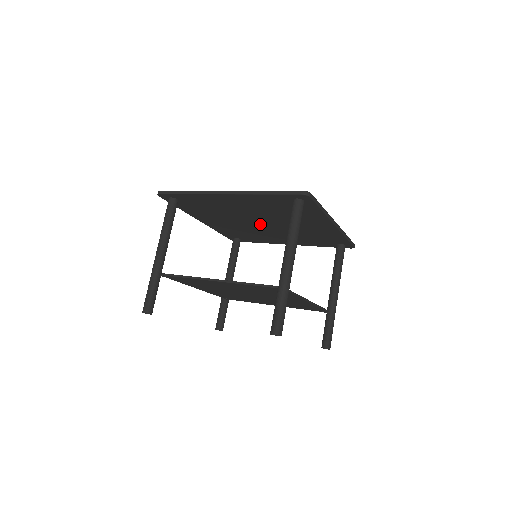
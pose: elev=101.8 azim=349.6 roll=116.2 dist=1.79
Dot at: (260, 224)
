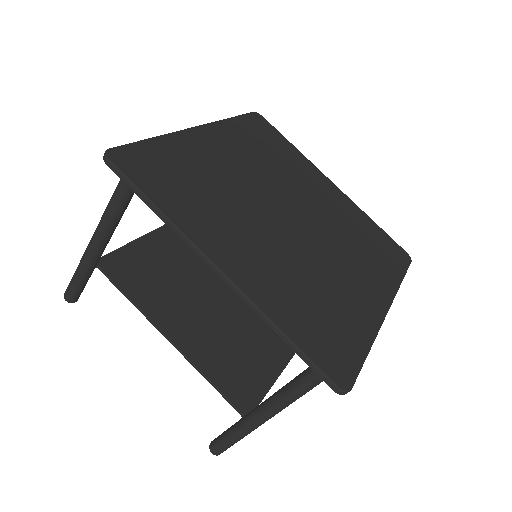
Dot at: occluded
